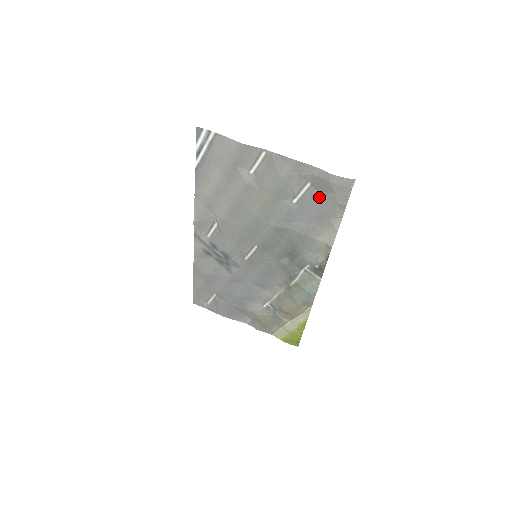
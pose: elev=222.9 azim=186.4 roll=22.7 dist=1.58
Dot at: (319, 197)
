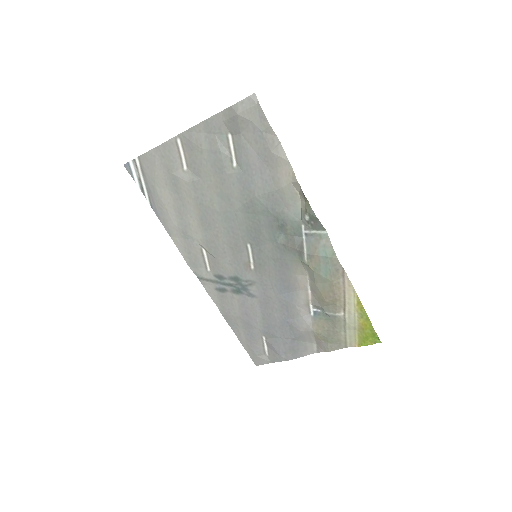
Dot at: (246, 140)
